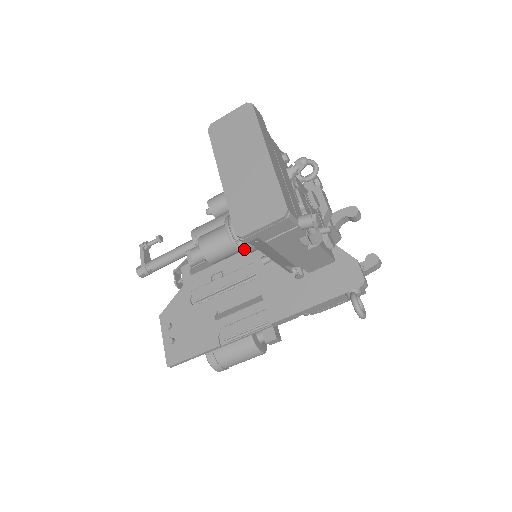
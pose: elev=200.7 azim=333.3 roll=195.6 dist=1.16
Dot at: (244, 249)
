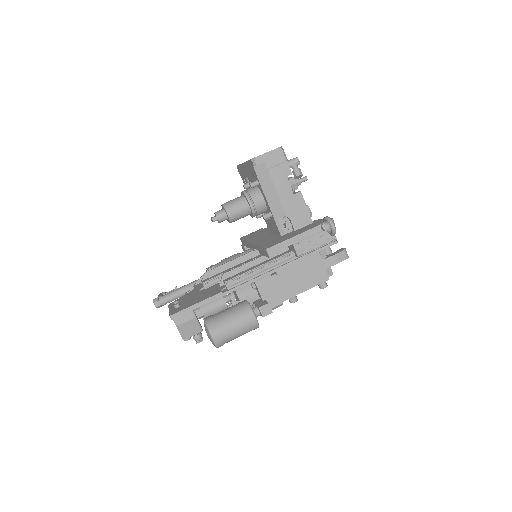
Dot at: (252, 200)
